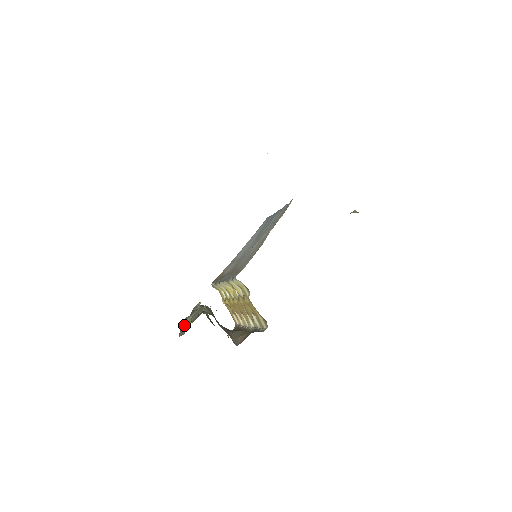
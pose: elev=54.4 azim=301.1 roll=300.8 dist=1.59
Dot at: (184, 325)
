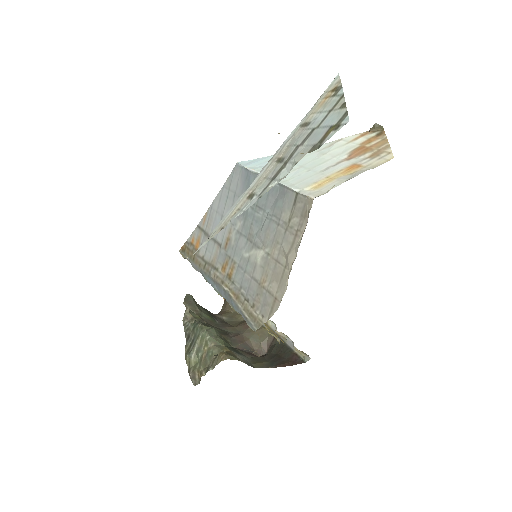
Dot at: (191, 367)
